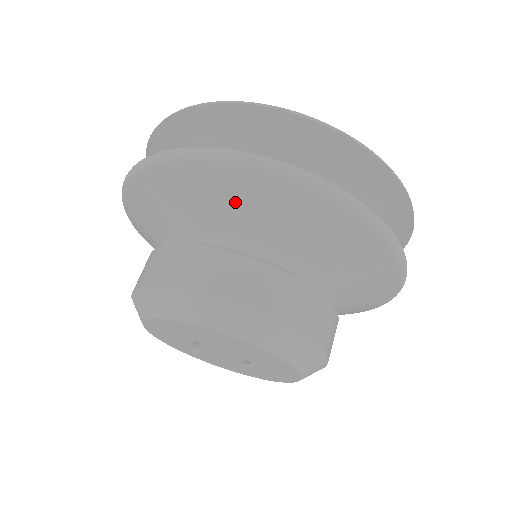
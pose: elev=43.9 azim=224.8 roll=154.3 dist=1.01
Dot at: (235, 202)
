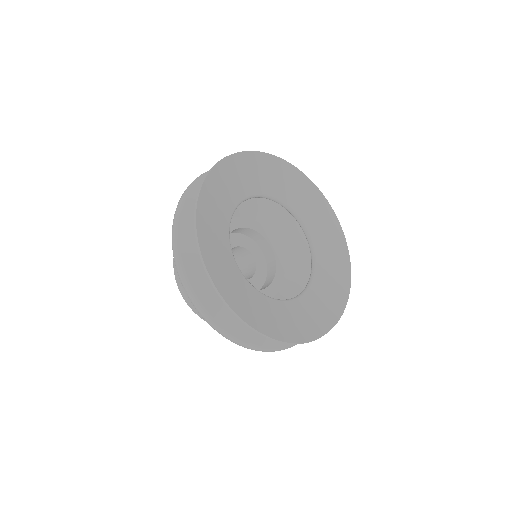
Dot at: occluded
